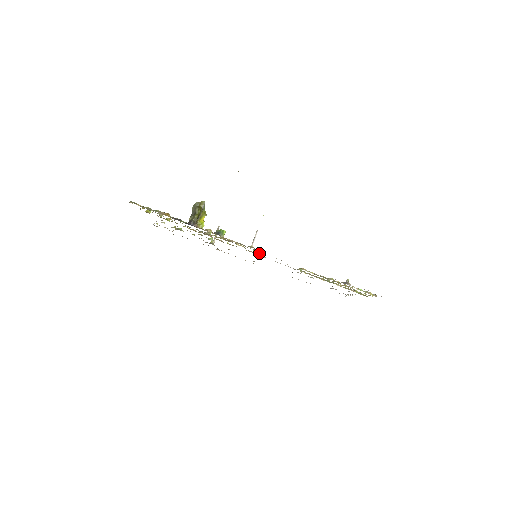
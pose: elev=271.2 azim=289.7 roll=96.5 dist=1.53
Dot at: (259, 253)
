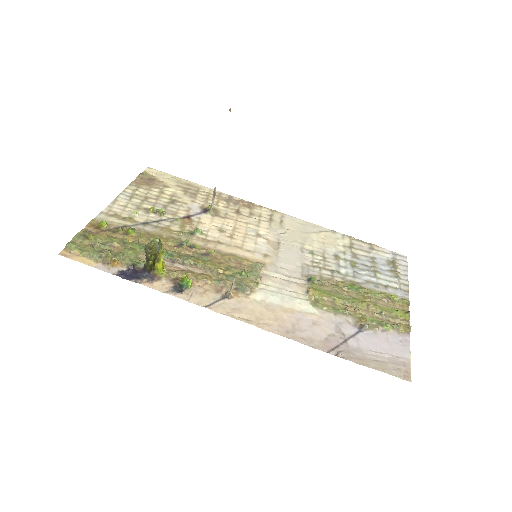
Dot at: (250, 277)
